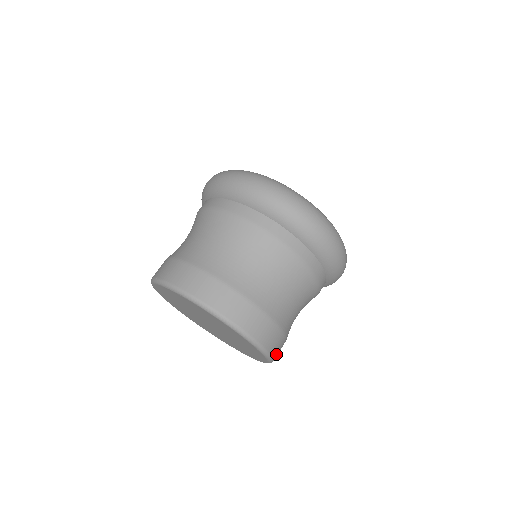
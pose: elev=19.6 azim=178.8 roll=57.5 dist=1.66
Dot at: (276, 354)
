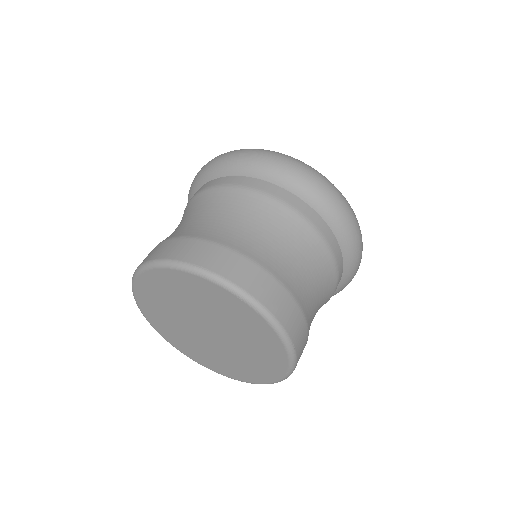
Dot at: (285, 321)
